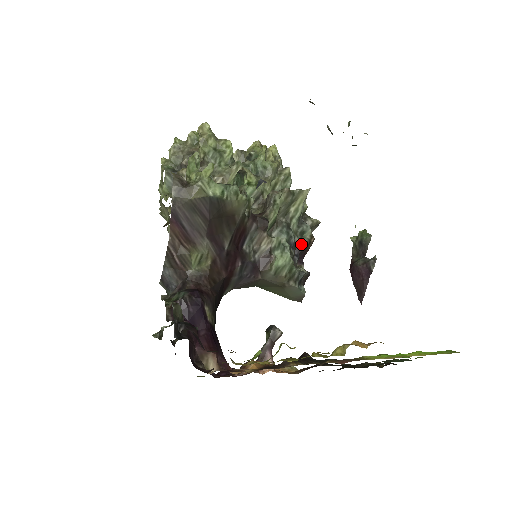
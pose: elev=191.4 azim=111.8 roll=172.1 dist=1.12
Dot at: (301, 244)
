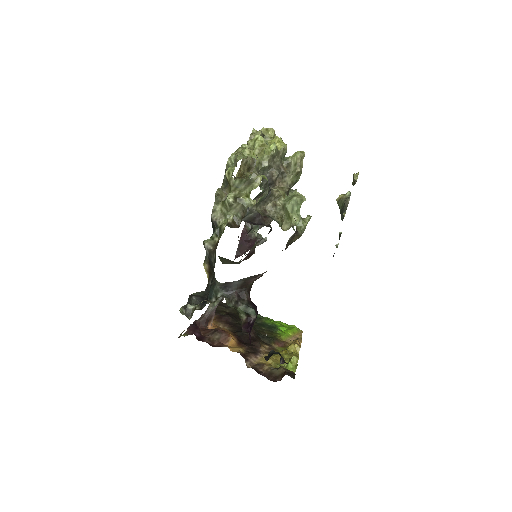
Dot at: (252, 228)
